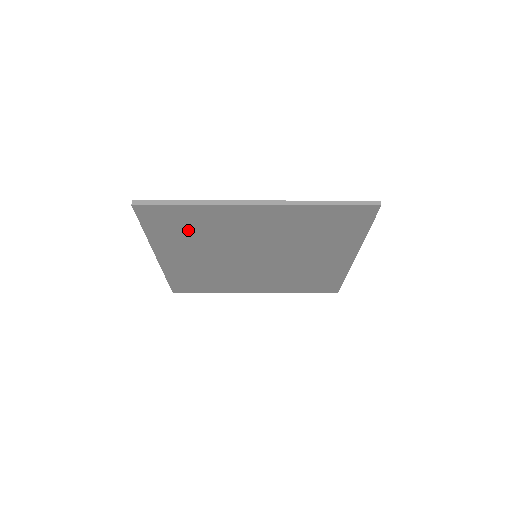
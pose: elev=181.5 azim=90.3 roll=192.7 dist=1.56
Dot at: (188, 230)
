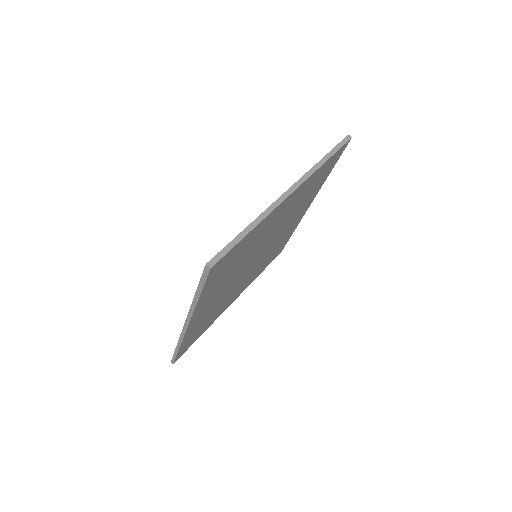
Dot at: (232, 264)
